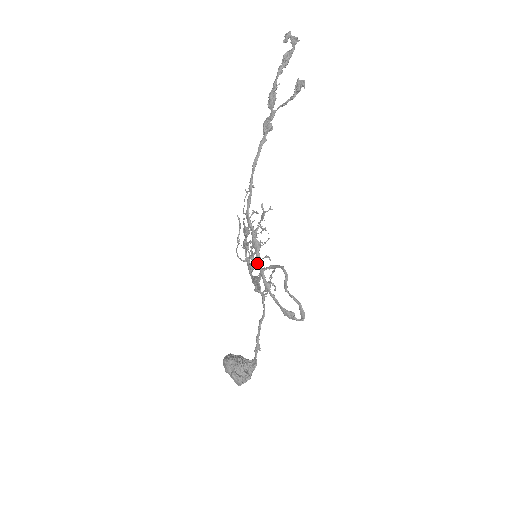
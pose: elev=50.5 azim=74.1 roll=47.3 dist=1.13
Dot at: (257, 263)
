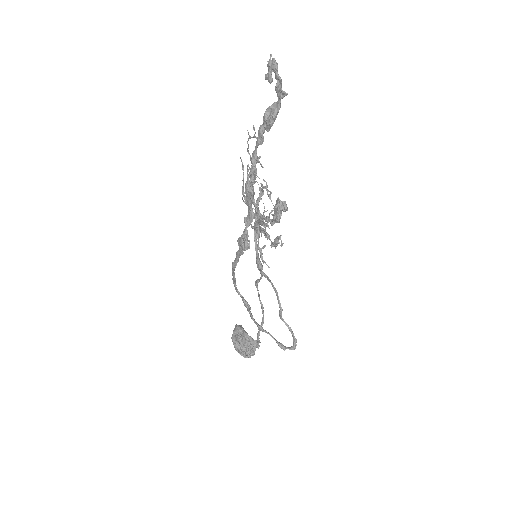
Dot at: occluded
